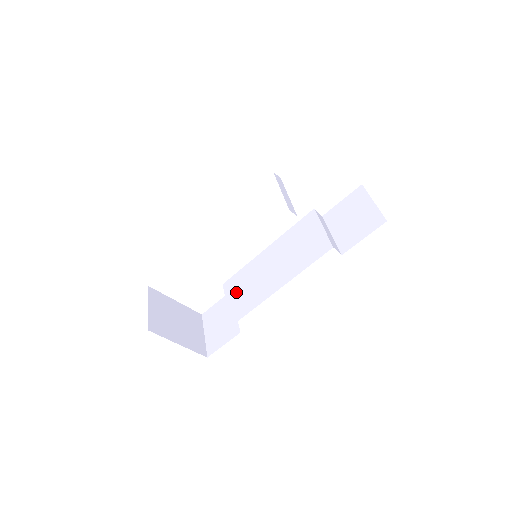
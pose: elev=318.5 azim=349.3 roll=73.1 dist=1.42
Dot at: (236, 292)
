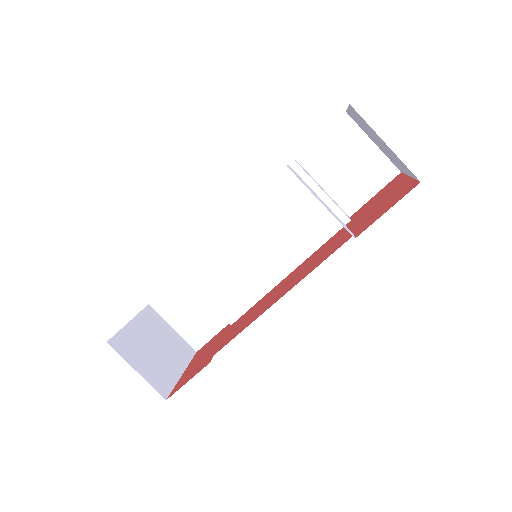
Dot at: (214, 283)
